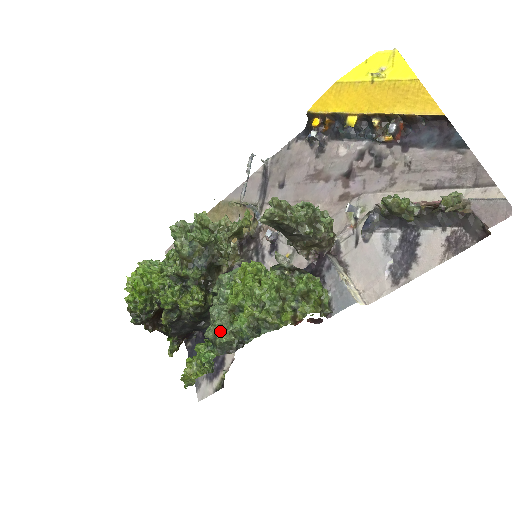
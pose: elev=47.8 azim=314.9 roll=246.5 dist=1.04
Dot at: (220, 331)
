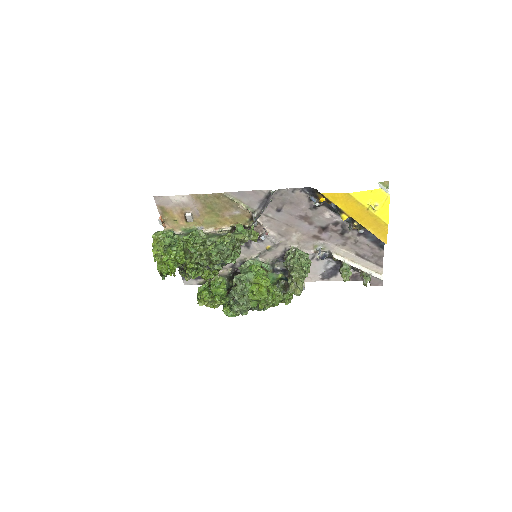
Dot at: (245, 312)
